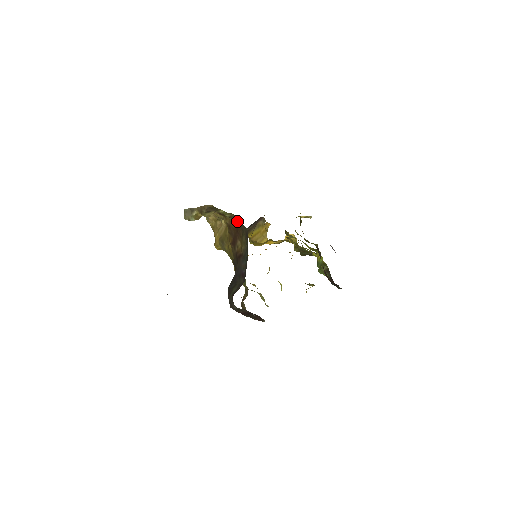
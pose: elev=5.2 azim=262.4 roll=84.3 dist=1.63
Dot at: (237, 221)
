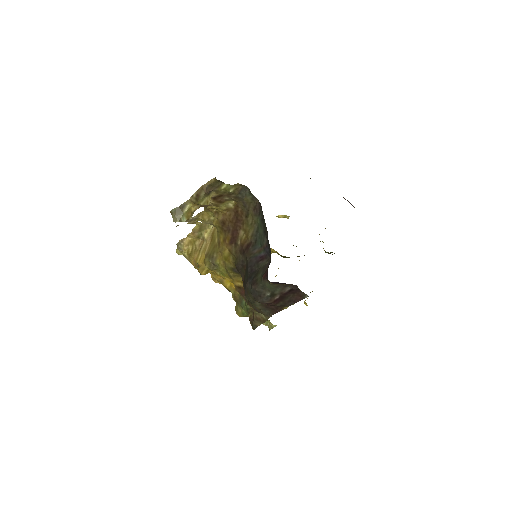
Dot at: (241, 196)
